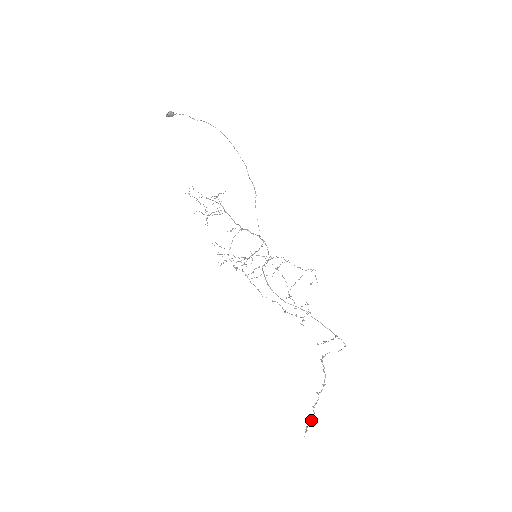
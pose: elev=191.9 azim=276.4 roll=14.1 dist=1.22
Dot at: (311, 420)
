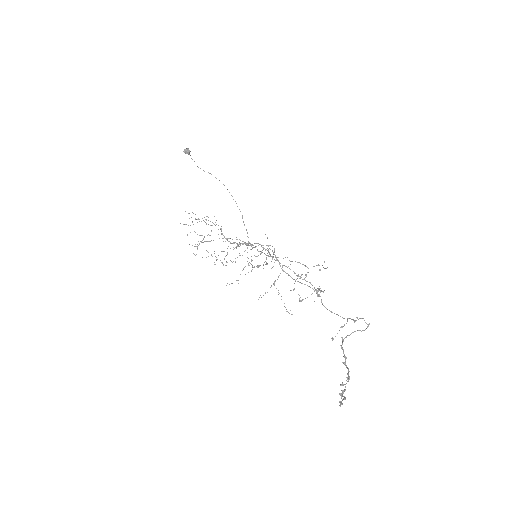
Dot at: occluded
